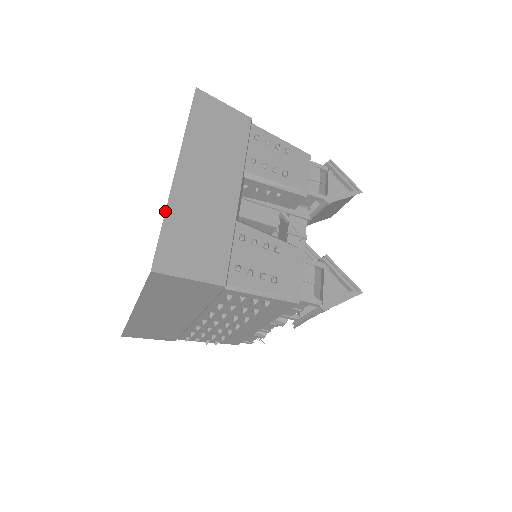
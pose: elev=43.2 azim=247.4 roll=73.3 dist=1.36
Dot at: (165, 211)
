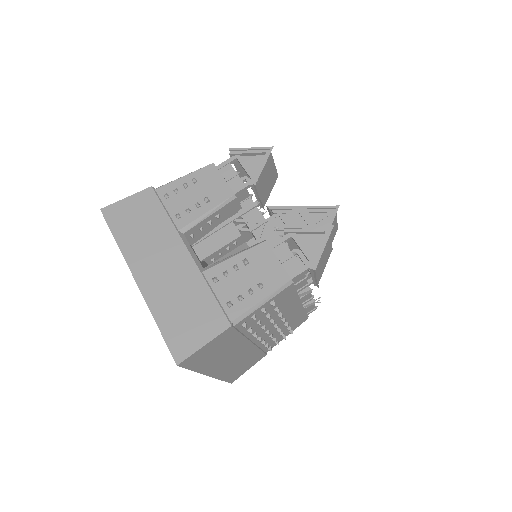
Dot at: occluded
